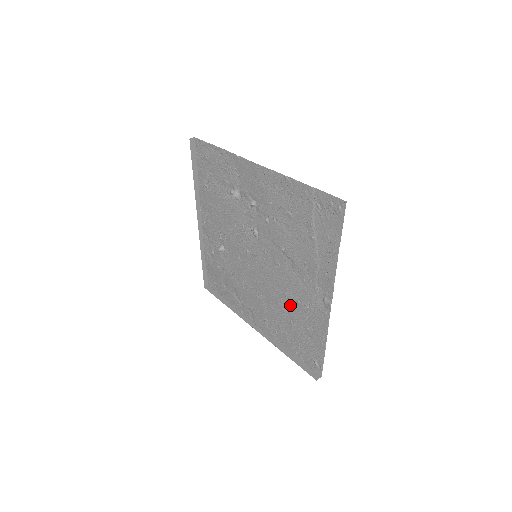
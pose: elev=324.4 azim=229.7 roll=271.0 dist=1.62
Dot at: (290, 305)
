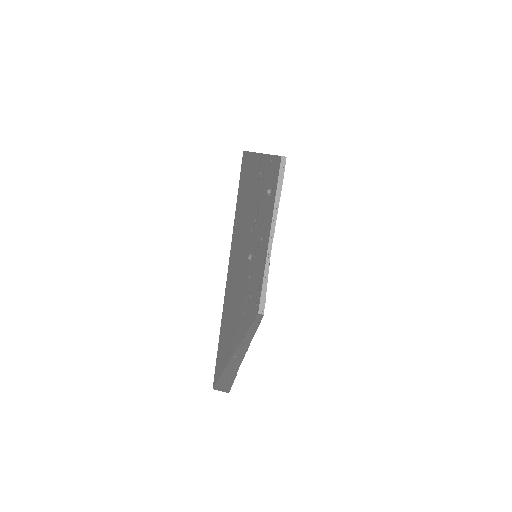
Dot at: occluded
